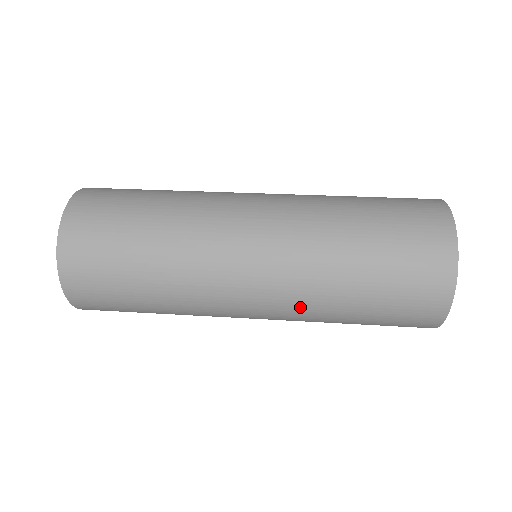
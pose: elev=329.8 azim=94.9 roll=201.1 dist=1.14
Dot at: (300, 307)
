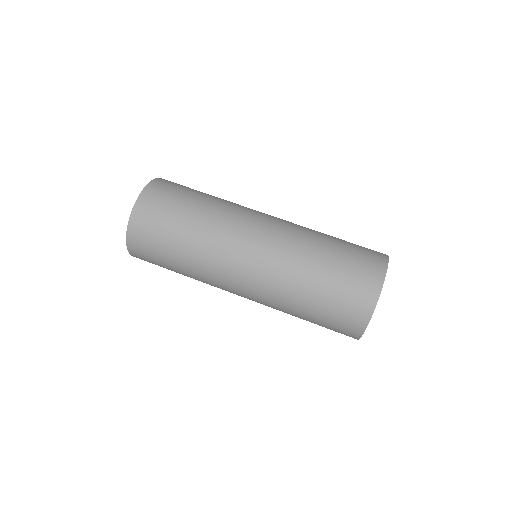
Dot at: occluded
